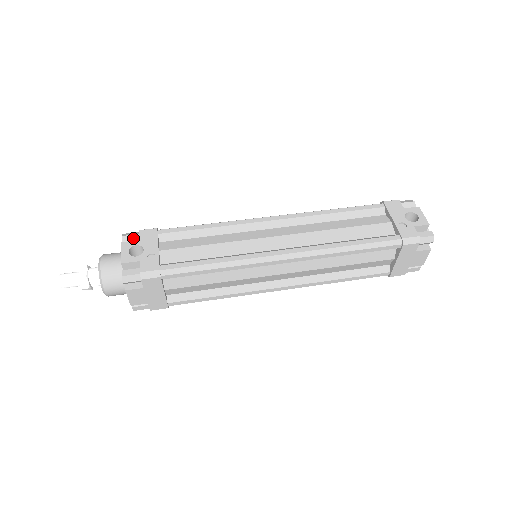
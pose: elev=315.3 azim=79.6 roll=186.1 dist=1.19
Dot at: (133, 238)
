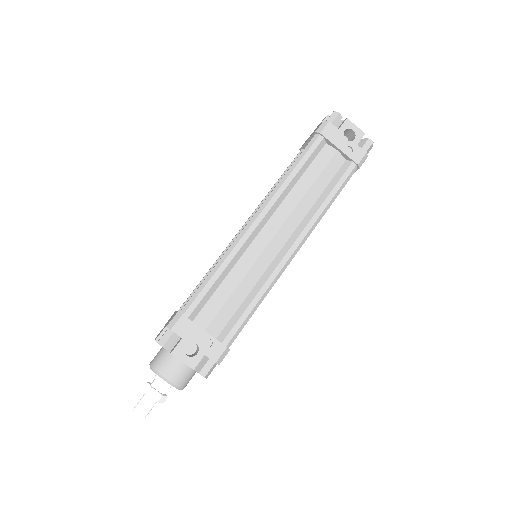
Dot at: (172, 339)
